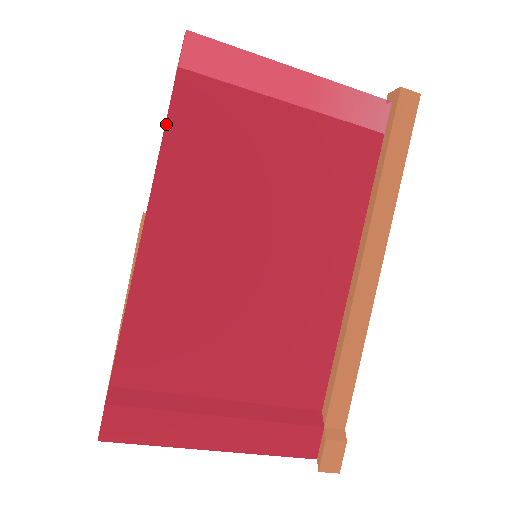
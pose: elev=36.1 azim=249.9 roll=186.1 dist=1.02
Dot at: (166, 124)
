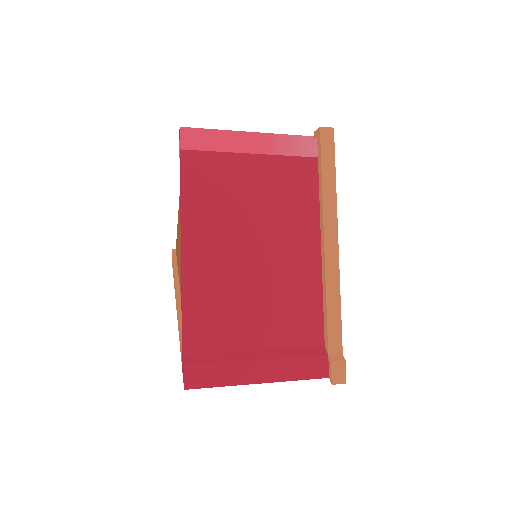
Dot at: (181, 185)
